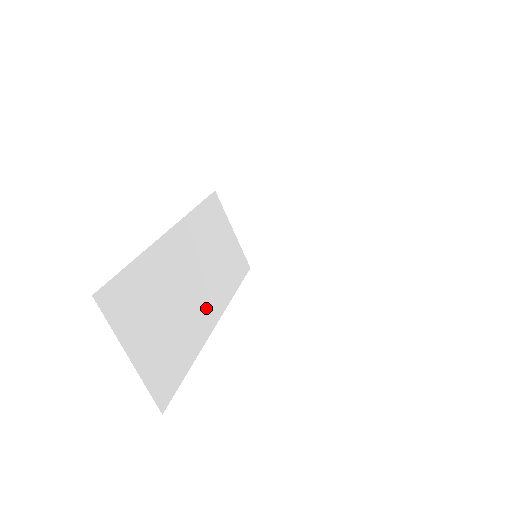
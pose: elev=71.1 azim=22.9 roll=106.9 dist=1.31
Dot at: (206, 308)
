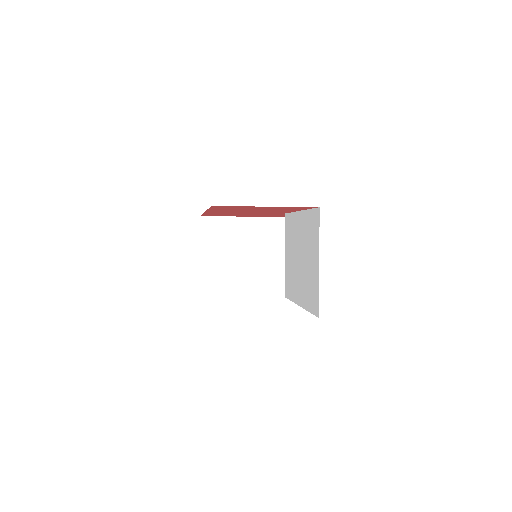
Dot at: occluded
